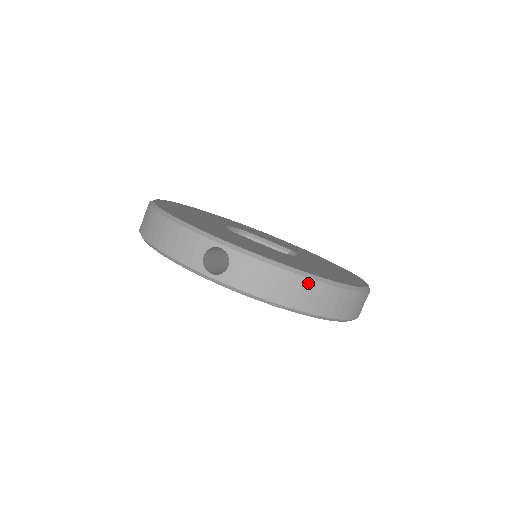
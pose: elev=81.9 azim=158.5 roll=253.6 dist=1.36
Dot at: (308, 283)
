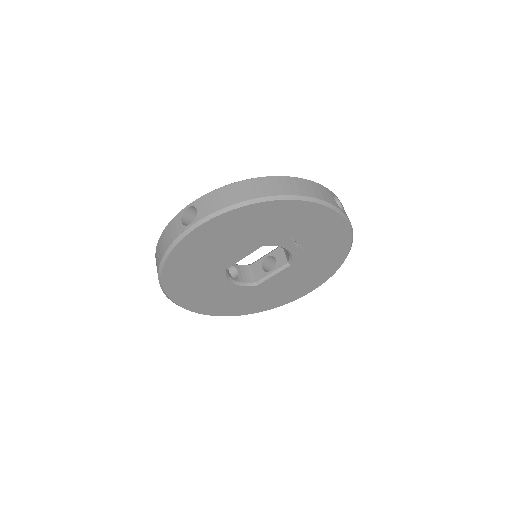
Dot at: (253, 181)
